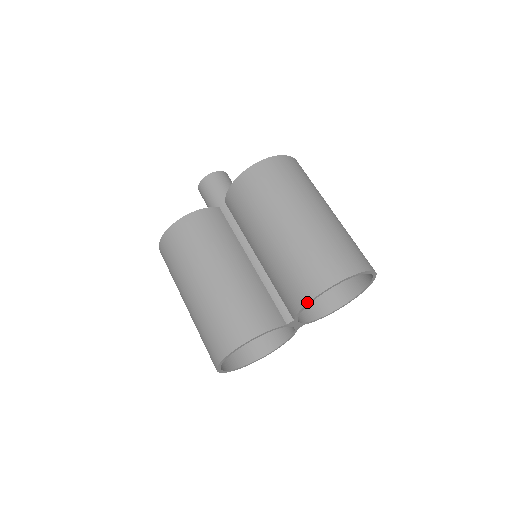
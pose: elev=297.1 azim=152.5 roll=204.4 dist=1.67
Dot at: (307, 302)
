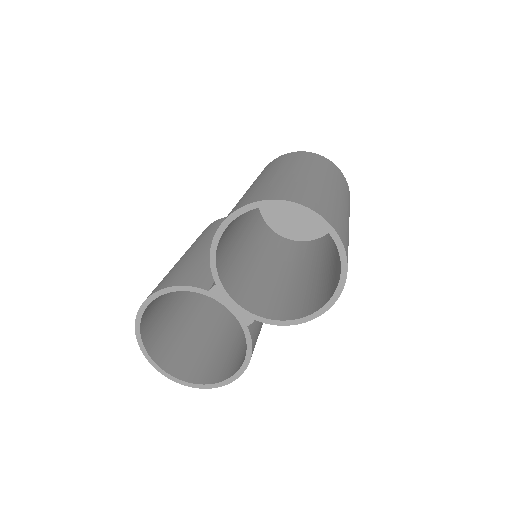
Dot at: (213, 240)
